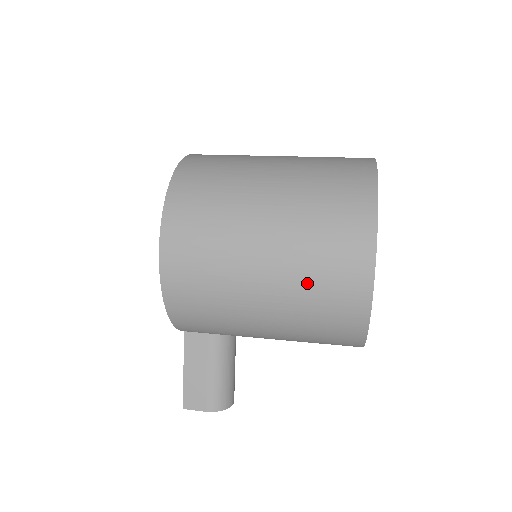
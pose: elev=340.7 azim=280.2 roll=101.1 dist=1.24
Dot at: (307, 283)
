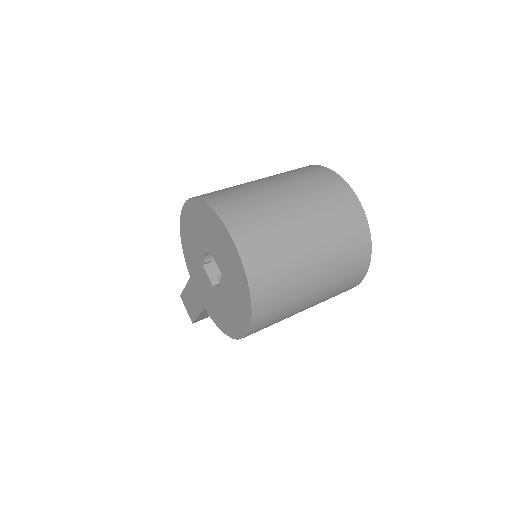
Dot at: occluded
